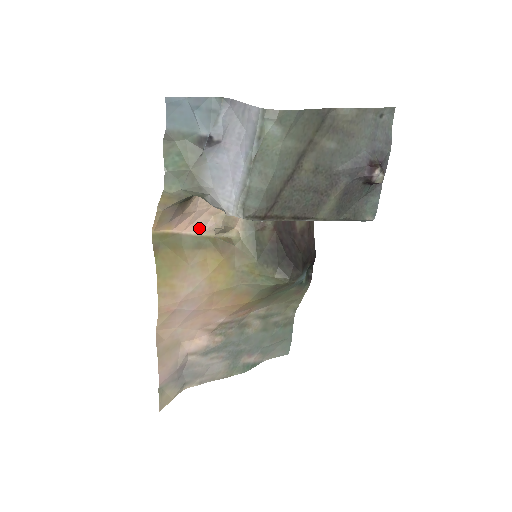
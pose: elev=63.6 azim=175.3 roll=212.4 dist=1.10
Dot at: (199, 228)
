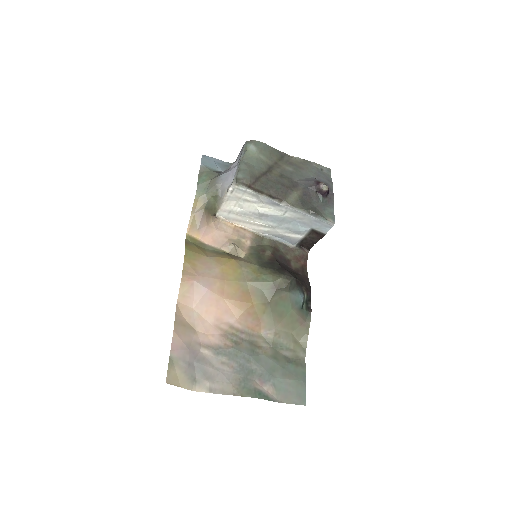
Dot at: (218, 245)
